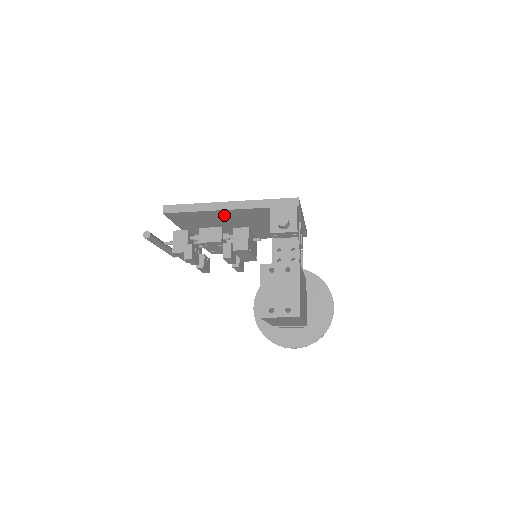
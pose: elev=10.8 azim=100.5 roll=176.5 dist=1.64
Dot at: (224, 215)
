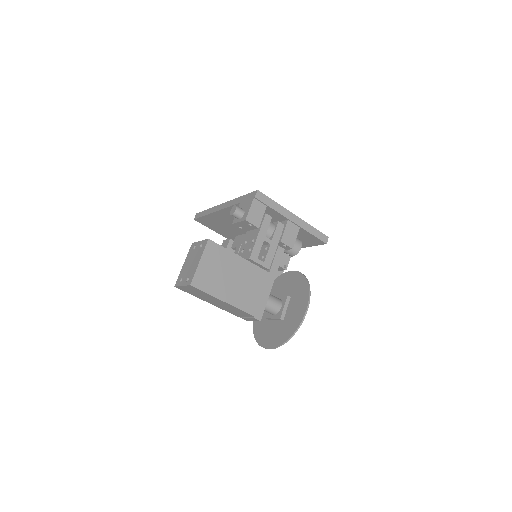
Dot at: (228, 217)
